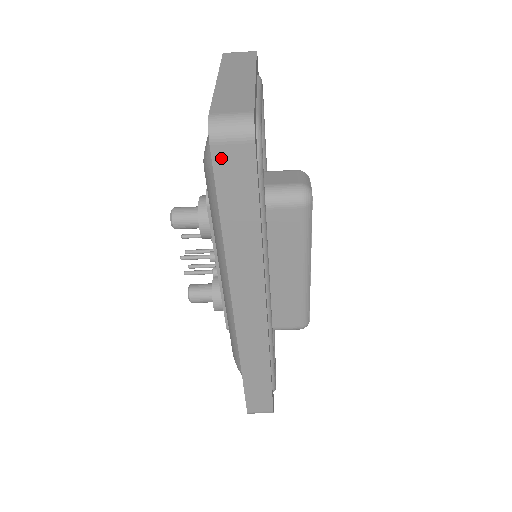
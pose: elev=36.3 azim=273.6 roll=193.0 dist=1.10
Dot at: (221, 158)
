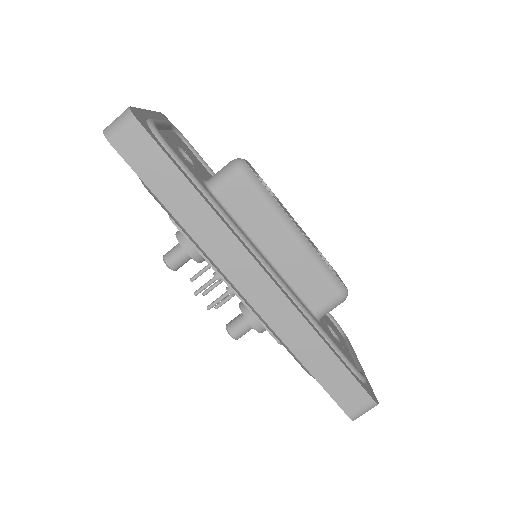
Dot at: (125, 150)
